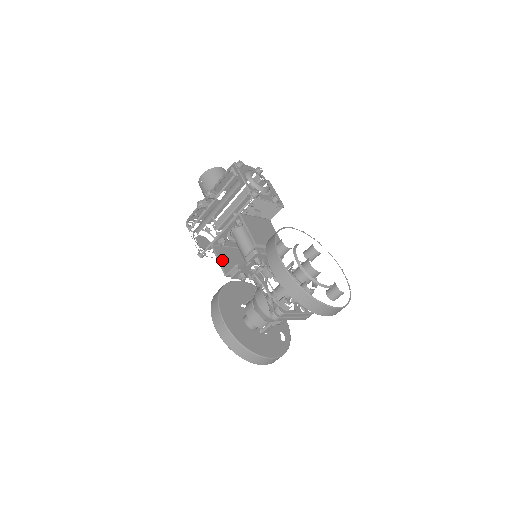
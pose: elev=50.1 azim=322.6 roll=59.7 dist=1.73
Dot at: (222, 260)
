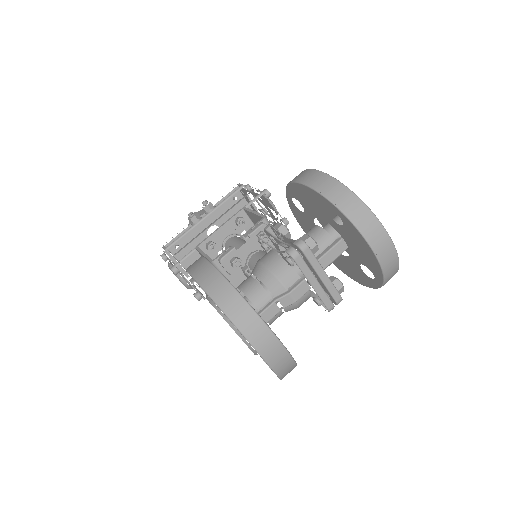
Dot at: occluded
